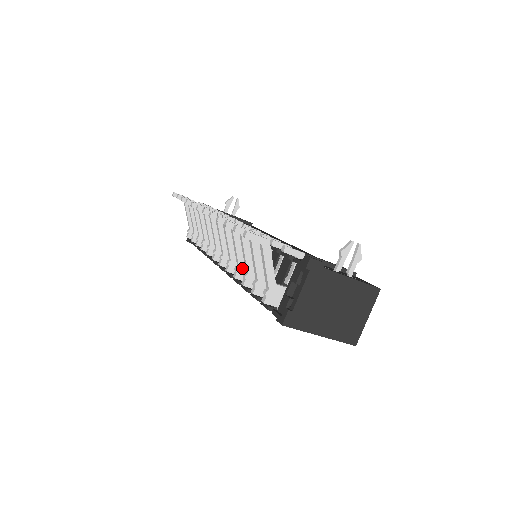
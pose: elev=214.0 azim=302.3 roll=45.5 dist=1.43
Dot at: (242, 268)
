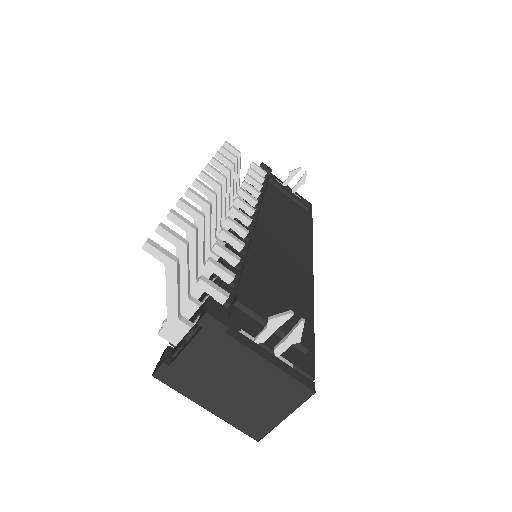
Dot at: (198, 270)
